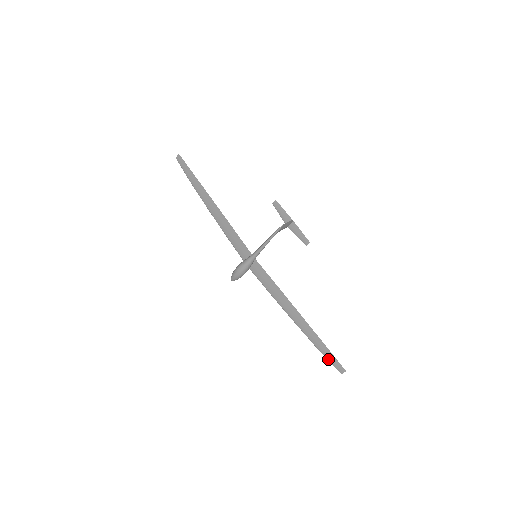
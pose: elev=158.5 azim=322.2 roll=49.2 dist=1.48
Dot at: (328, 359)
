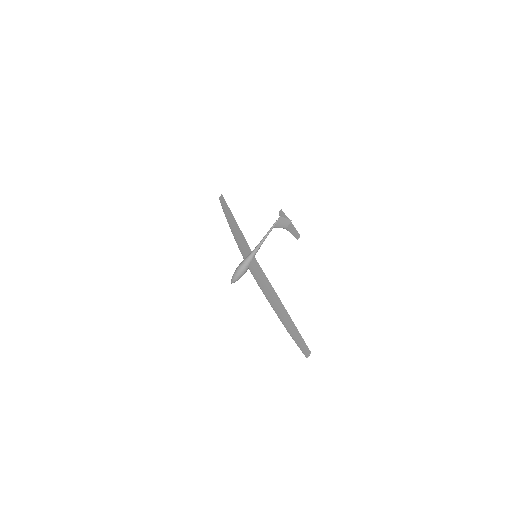
Dot at: (297, 343)
